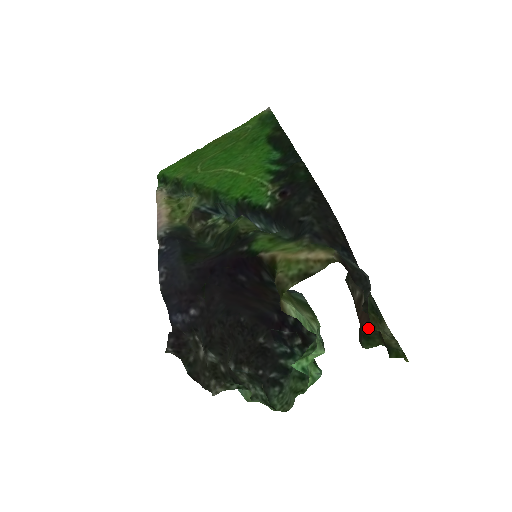
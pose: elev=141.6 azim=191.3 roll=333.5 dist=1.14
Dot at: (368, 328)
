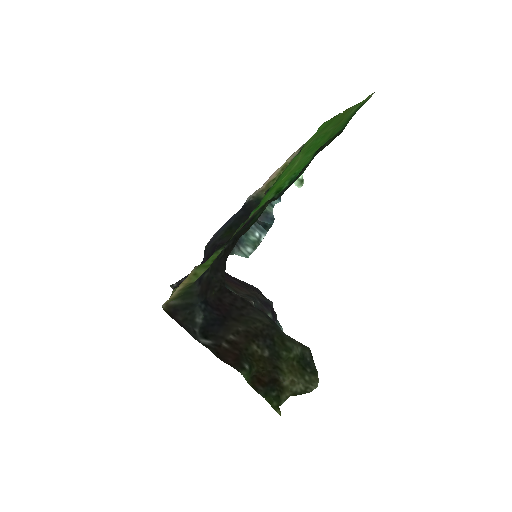
Dot at: (260, 366)
